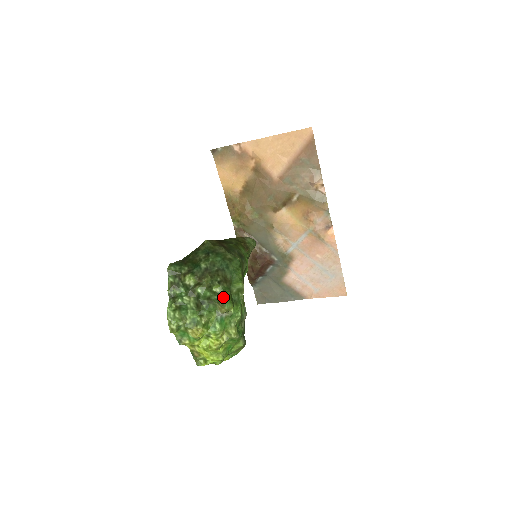
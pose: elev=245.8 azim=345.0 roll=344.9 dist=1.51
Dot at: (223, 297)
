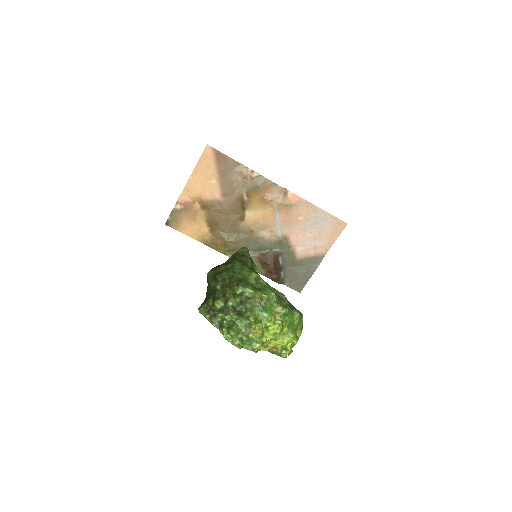
Dot at: (248, 292)
